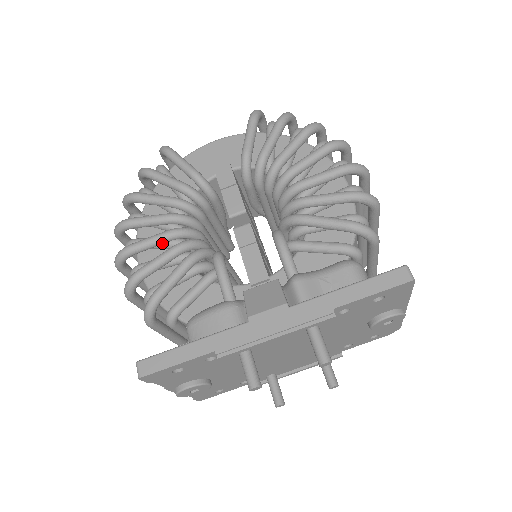
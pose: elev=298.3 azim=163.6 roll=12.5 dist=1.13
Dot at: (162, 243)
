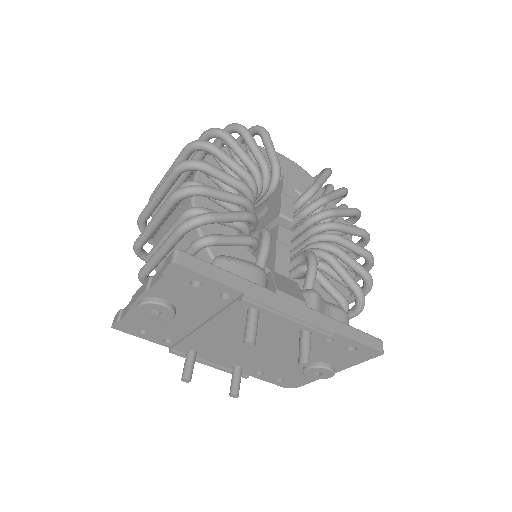
Dot at: (232, 186)
